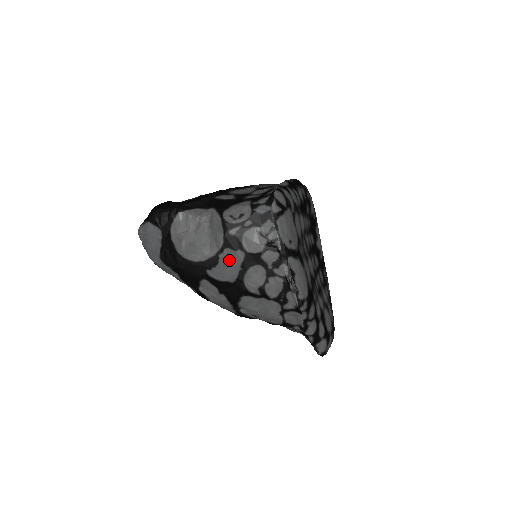
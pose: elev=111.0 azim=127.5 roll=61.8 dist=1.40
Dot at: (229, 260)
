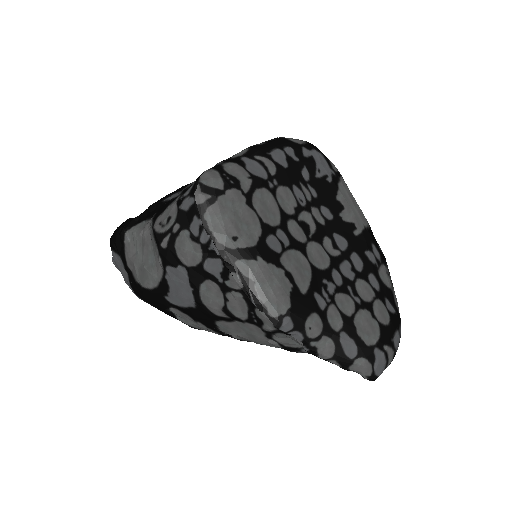
Dot at: (176, 281)
